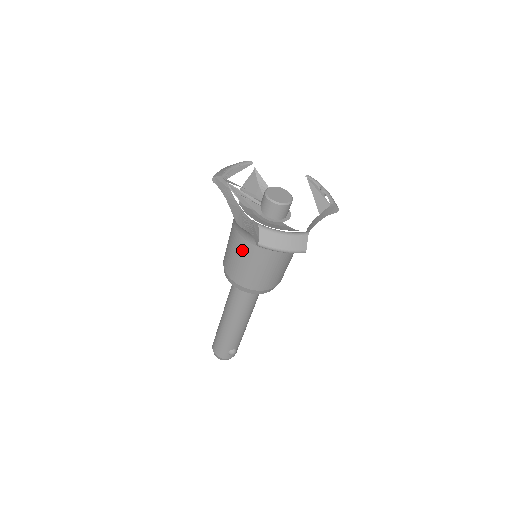
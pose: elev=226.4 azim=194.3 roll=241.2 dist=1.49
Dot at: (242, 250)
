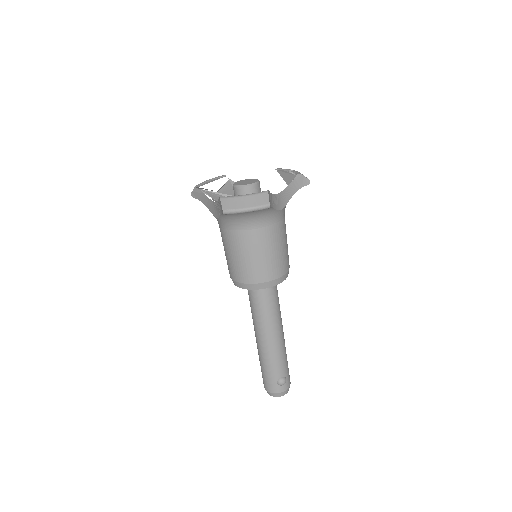
Dot at: (230, 243)
